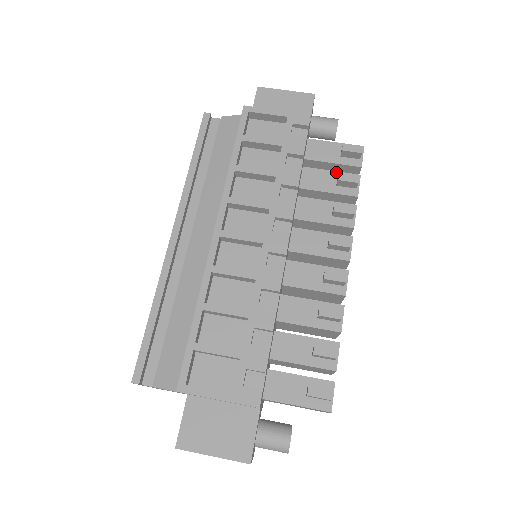
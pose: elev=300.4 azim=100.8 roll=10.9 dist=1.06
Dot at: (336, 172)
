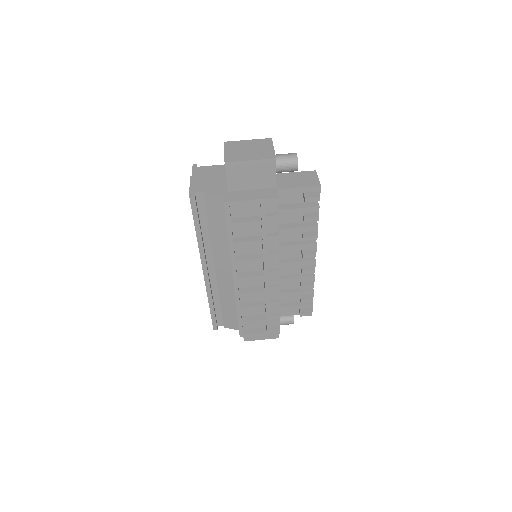
Dot at: (301, 209)
